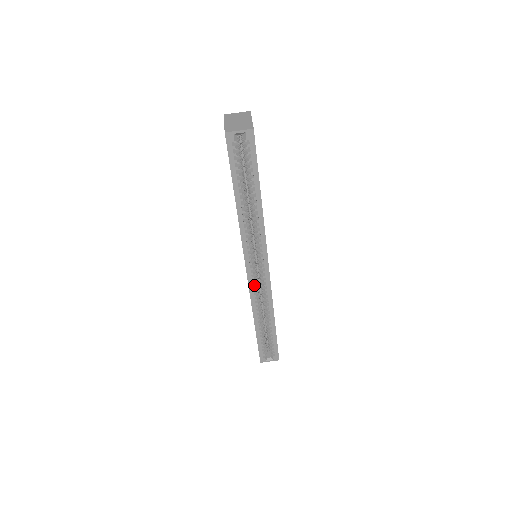
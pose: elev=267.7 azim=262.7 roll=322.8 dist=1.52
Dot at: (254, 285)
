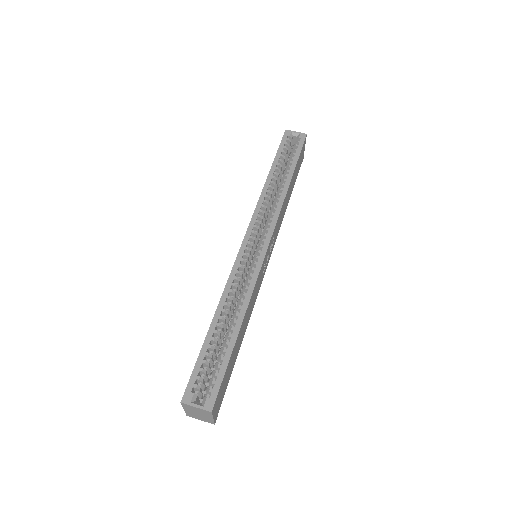
Dot at: (243, 259)
